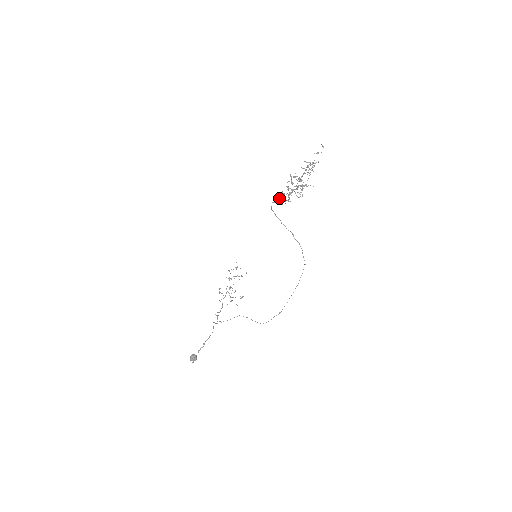
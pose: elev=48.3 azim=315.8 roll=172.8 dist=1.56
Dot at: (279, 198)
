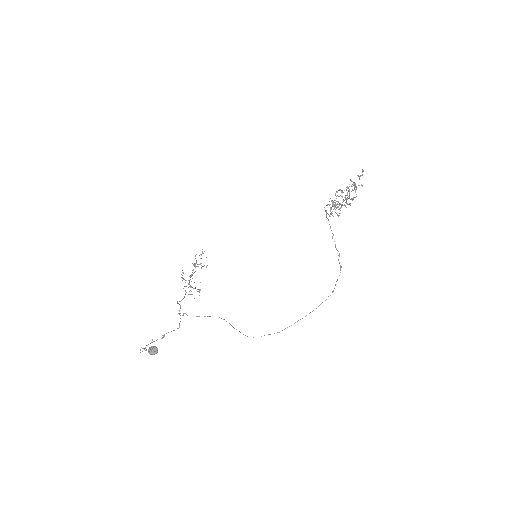
Dot at: occluded
